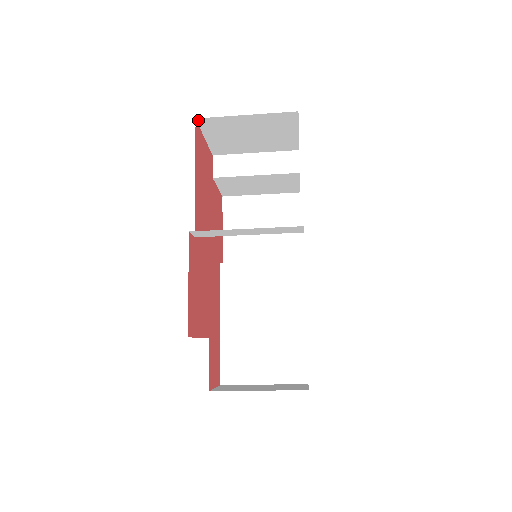
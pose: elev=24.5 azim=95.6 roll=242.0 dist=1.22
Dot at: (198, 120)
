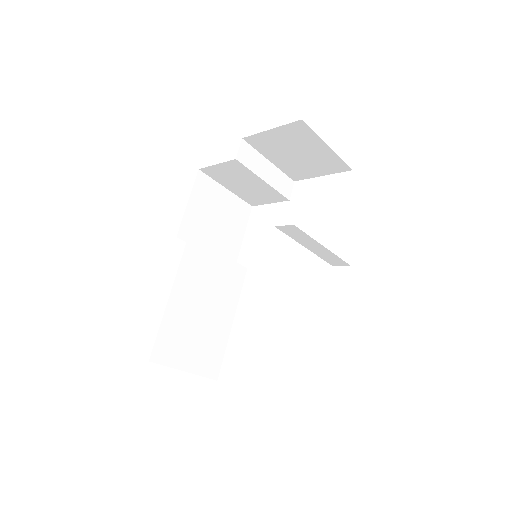
Dot at: (300, 121)
